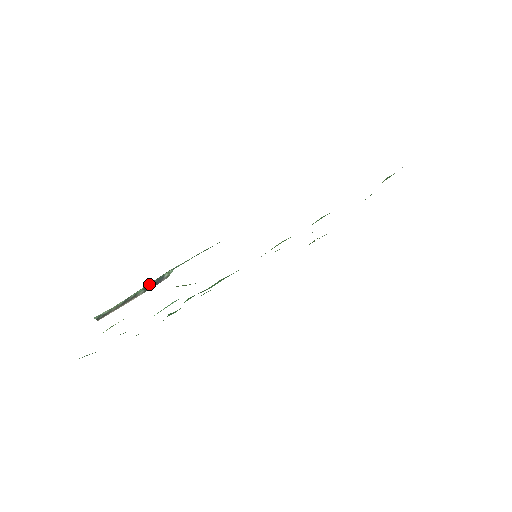
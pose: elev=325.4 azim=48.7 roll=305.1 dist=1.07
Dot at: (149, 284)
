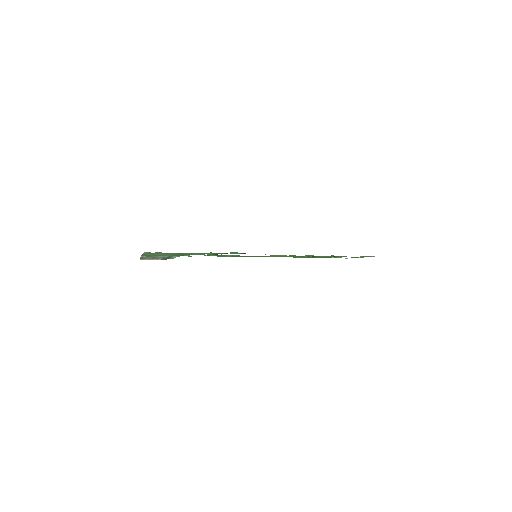
Dot at: (166, 256)
